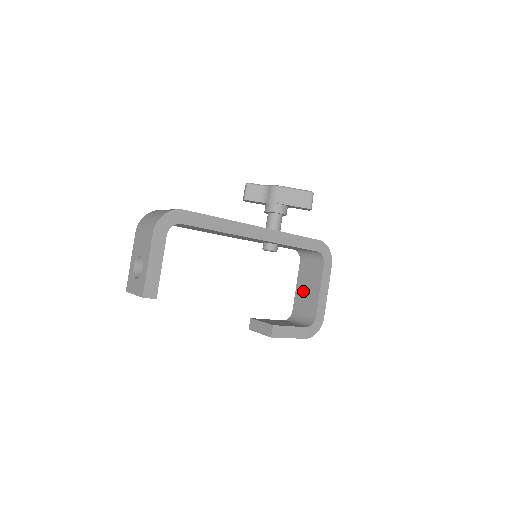
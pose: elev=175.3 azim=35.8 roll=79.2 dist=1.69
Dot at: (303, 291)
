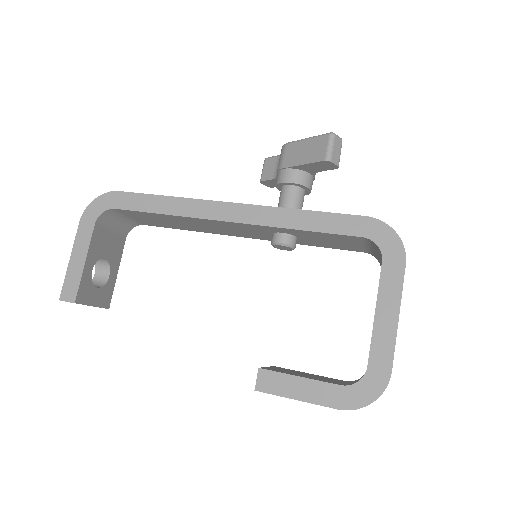
Dot at: occluded
